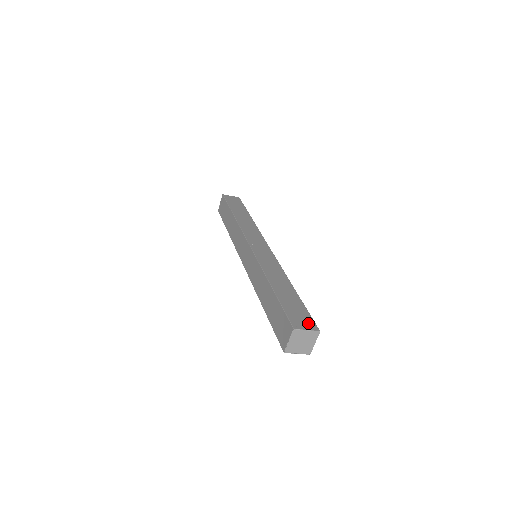
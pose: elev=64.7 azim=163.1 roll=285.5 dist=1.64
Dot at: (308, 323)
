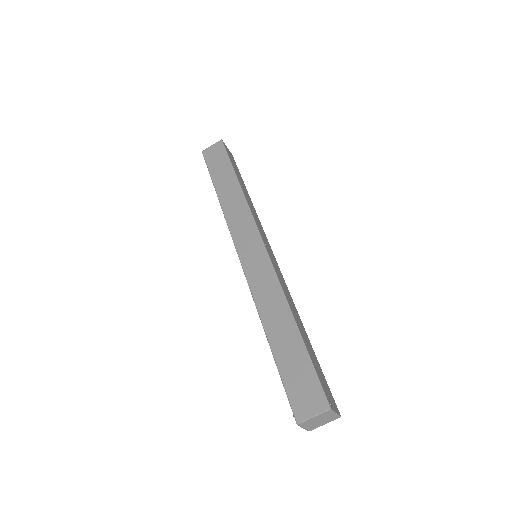
Dot at: (333, 401)
